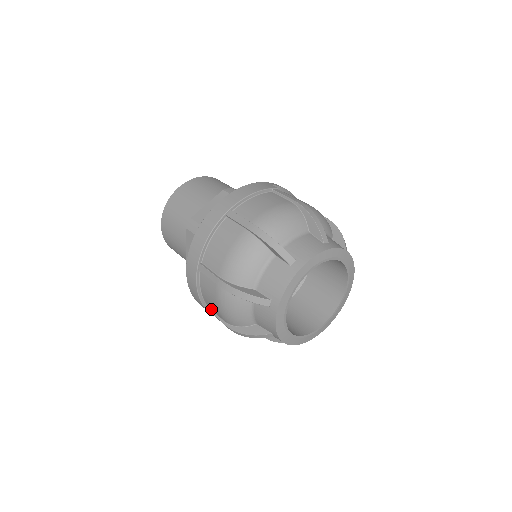
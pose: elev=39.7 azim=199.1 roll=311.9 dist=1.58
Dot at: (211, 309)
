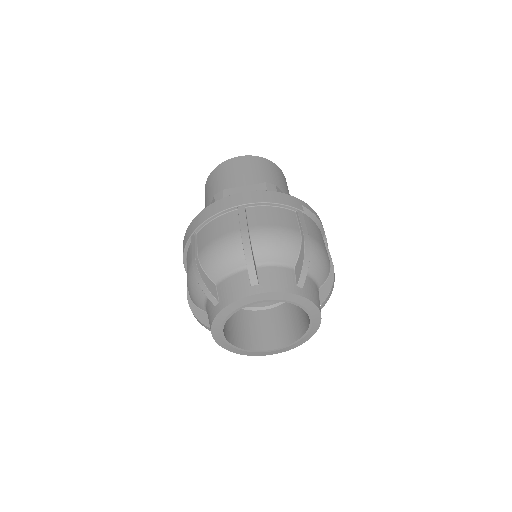
Dot at: occluded
